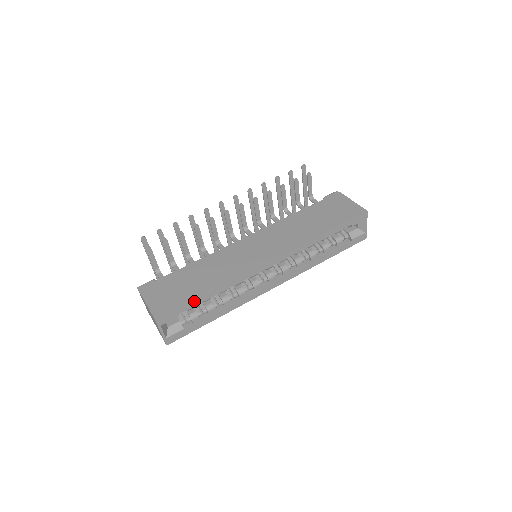
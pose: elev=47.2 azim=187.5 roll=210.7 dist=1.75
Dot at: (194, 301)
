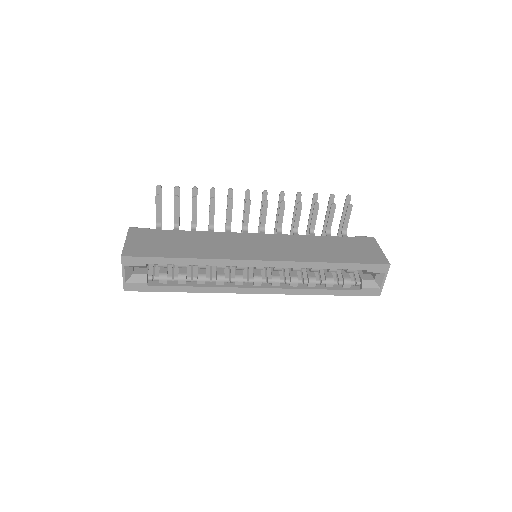
Dot at: (167, 258)
